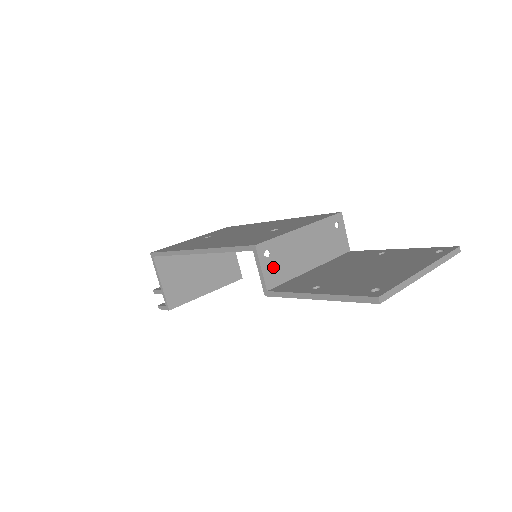
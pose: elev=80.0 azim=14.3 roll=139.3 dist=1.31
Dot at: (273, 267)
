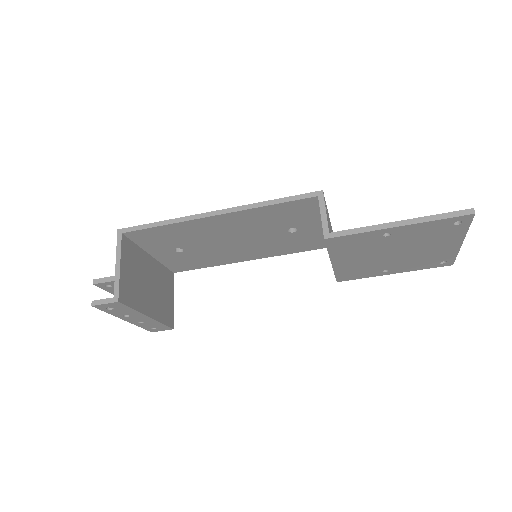
Dot at: (328, 221)
